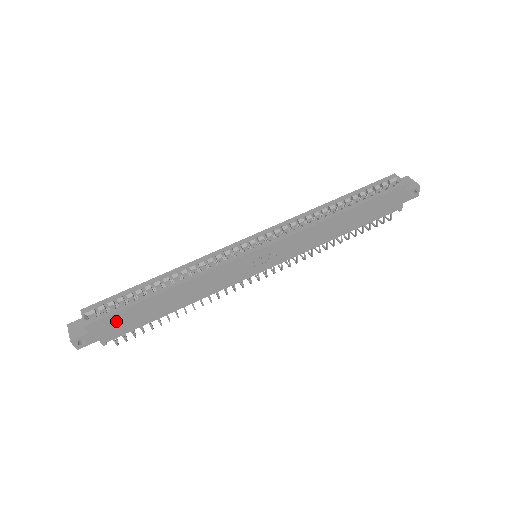
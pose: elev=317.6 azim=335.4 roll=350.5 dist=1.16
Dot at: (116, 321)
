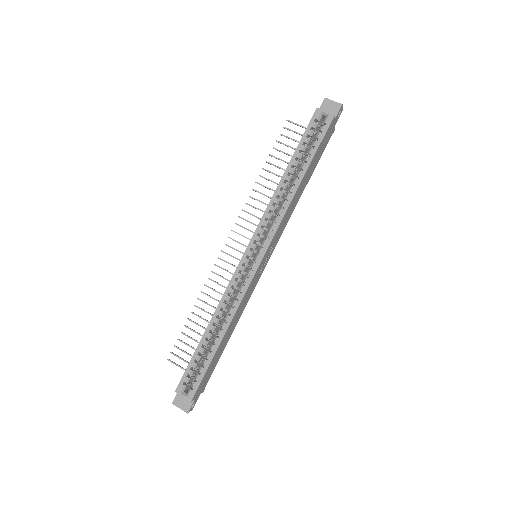
Dot at: (204, 379)
